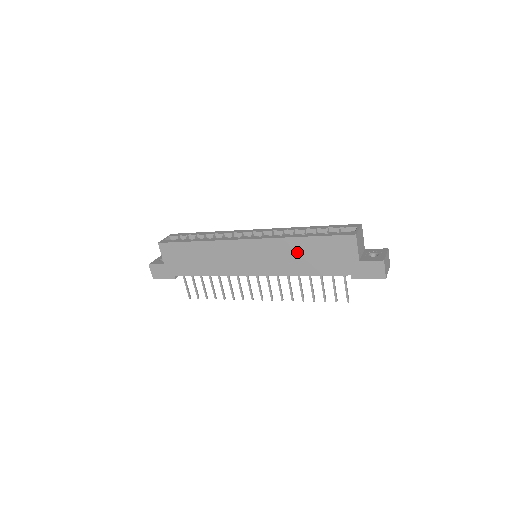
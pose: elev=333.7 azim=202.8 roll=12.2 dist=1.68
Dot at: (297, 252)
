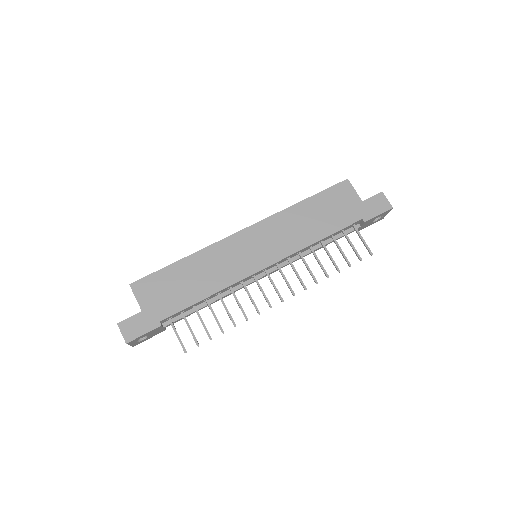
Dot at: (302, 219)
